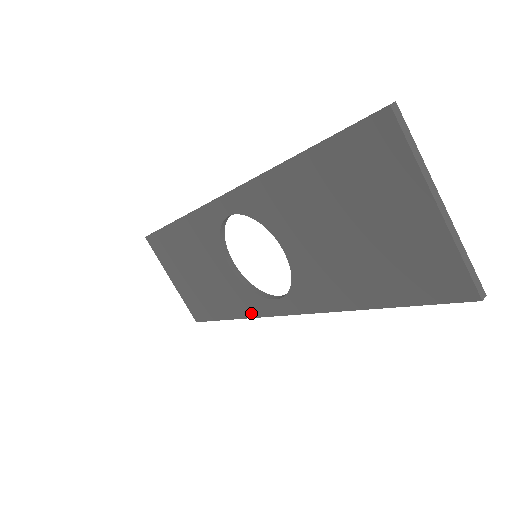
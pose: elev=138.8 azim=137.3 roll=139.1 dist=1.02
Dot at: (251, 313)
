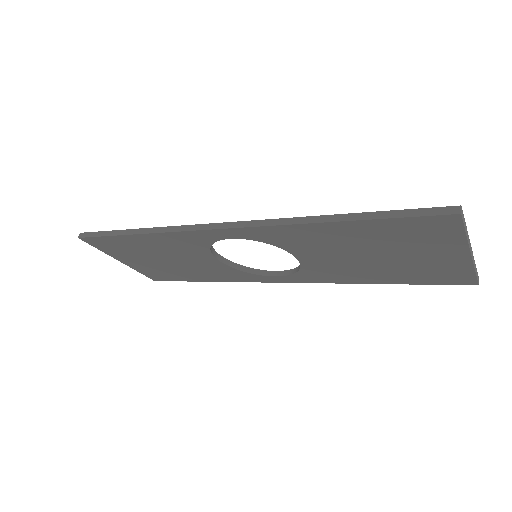
Dot at: (238, 280)
